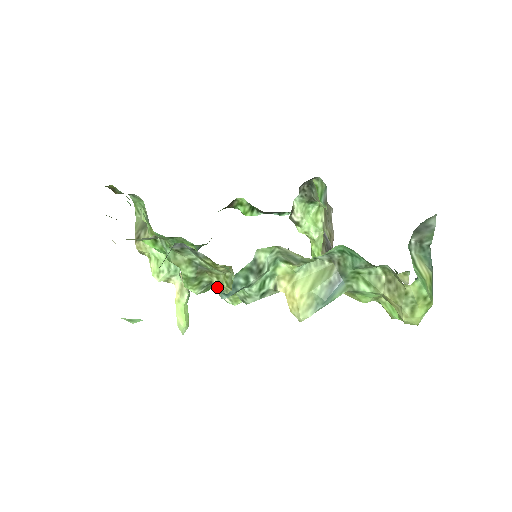
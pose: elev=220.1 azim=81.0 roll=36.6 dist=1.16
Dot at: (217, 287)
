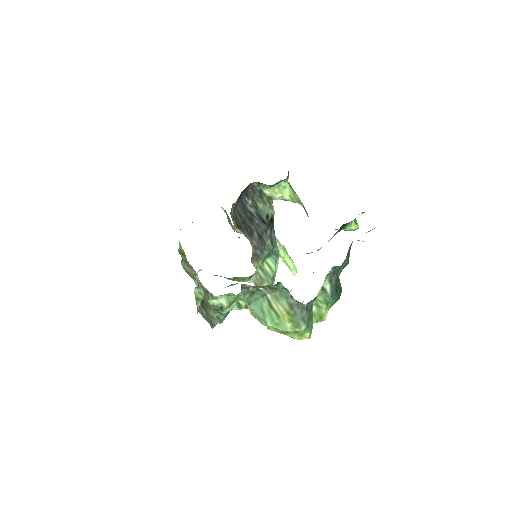
Dot at: occluded
